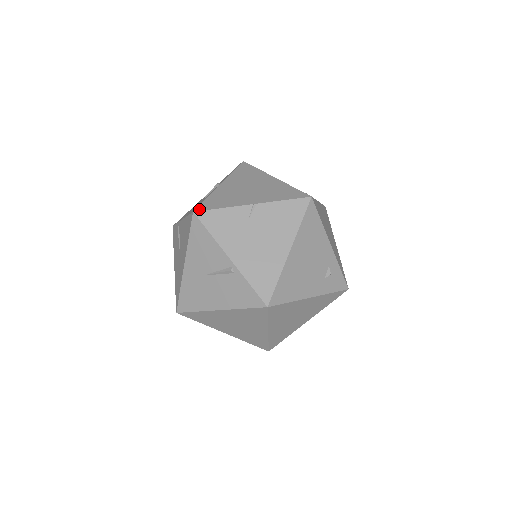
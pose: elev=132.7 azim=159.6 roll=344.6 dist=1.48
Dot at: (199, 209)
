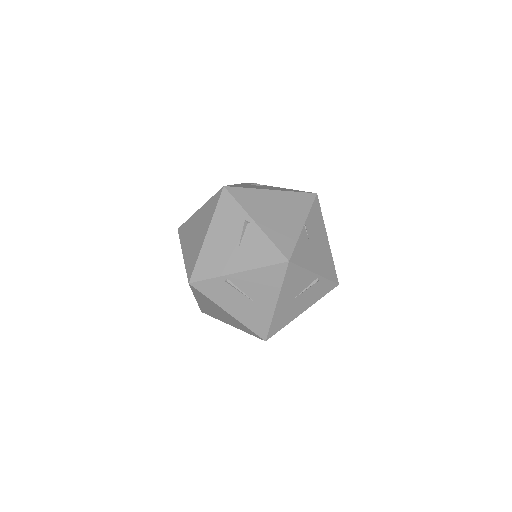
Dot at: (288, 256)
